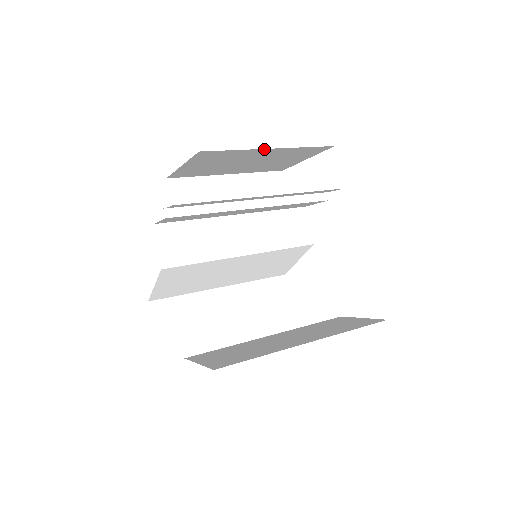
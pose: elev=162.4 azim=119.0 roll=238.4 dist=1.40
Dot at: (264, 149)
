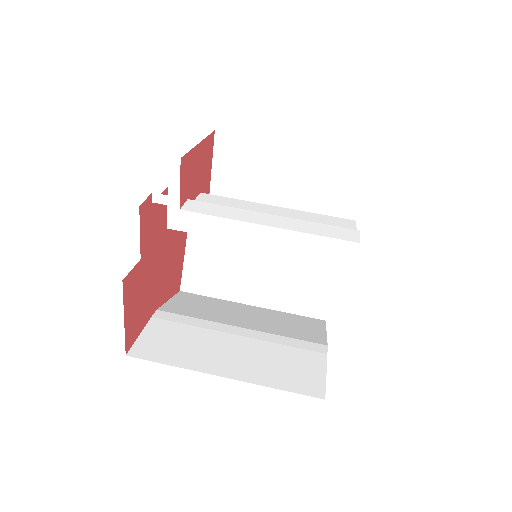
Dot at: occluded
